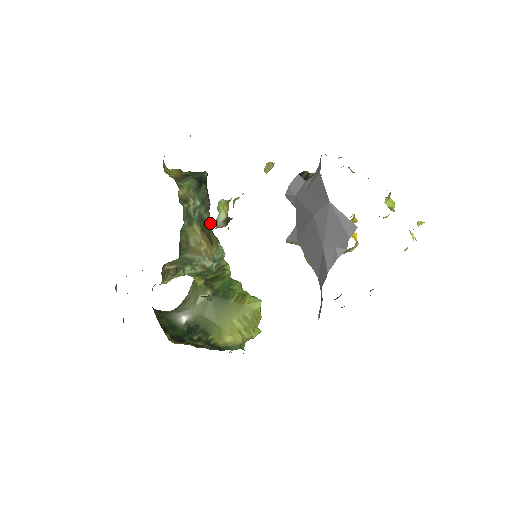
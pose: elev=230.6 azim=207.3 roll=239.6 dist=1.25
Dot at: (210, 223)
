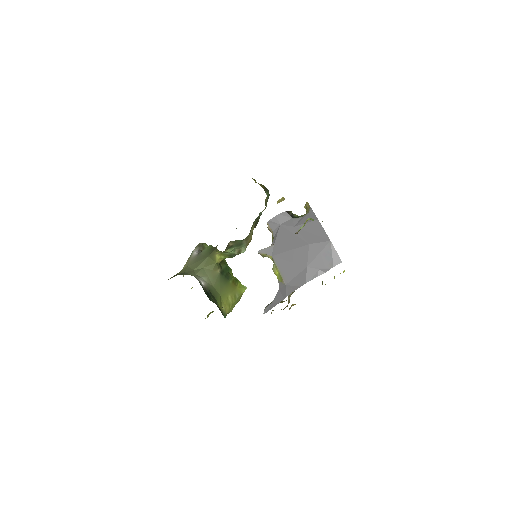
Dot at: occluded
